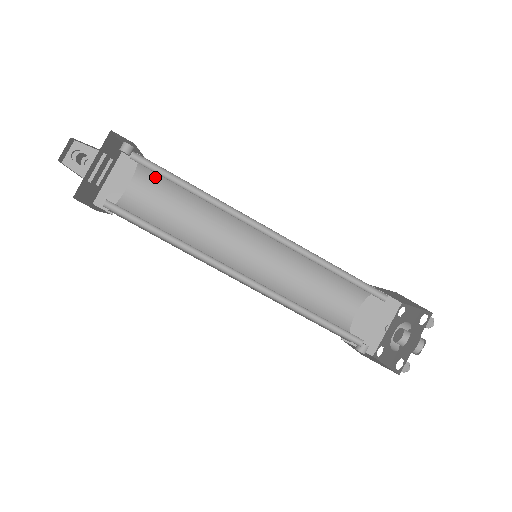
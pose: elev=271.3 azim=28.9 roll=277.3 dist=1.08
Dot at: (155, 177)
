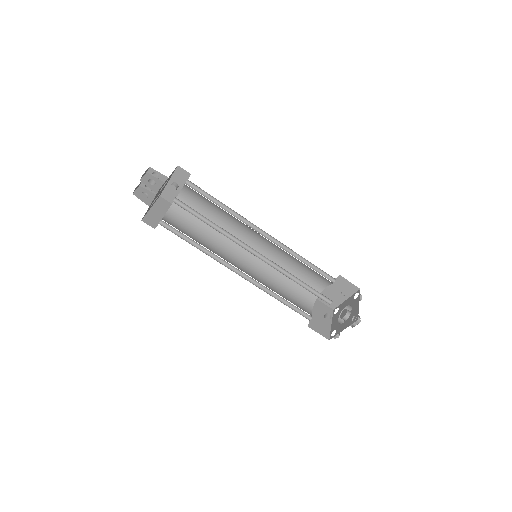
Dot at: (184, 211)
